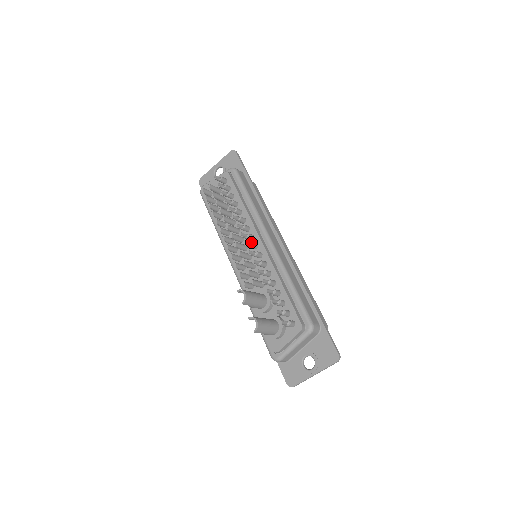
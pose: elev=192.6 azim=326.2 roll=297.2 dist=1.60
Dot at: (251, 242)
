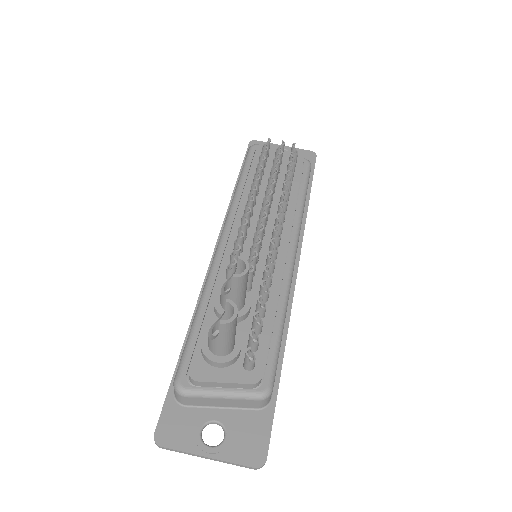
Dot at: occluded
